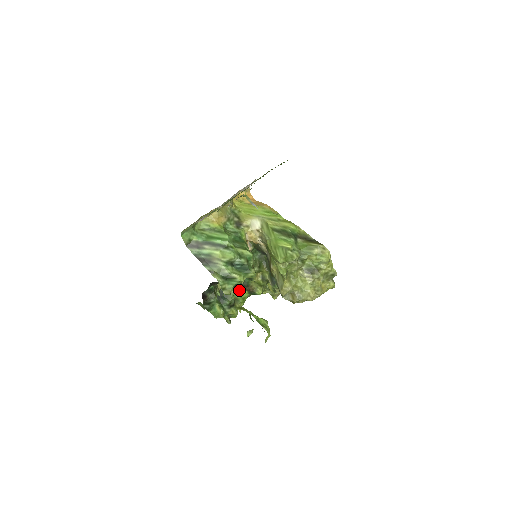
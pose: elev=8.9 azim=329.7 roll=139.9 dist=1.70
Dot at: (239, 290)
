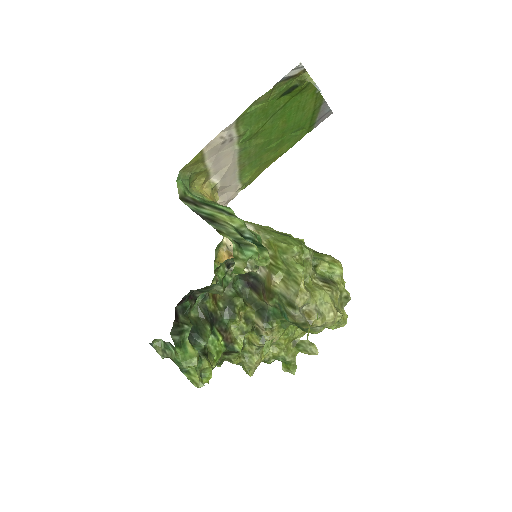
Dot at: (215, 333)
